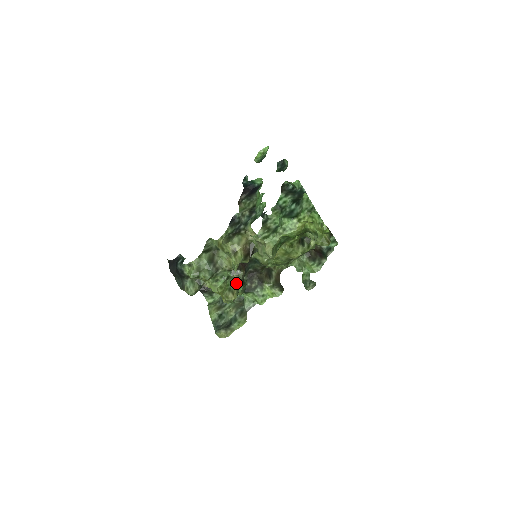
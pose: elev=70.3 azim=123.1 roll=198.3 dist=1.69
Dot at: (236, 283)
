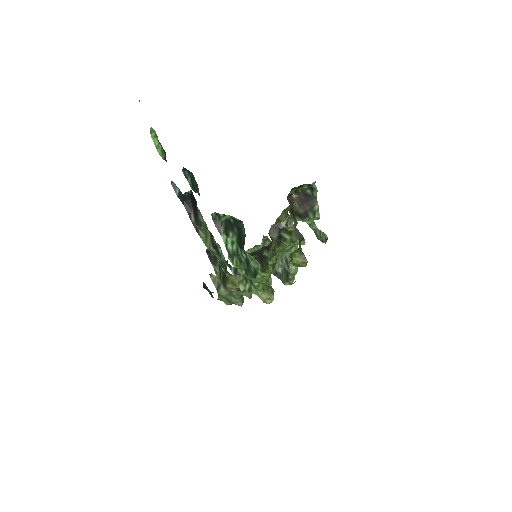
Dot at: occluded
